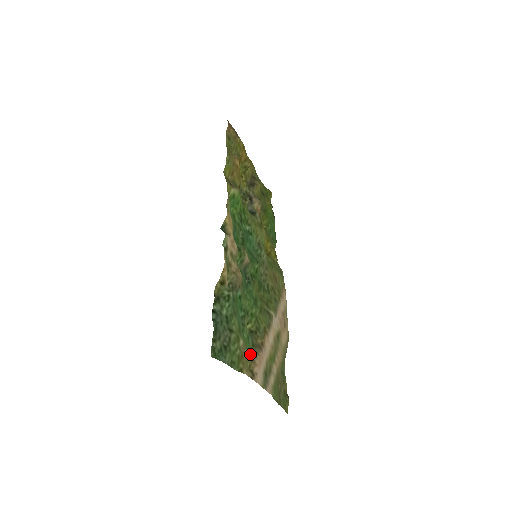
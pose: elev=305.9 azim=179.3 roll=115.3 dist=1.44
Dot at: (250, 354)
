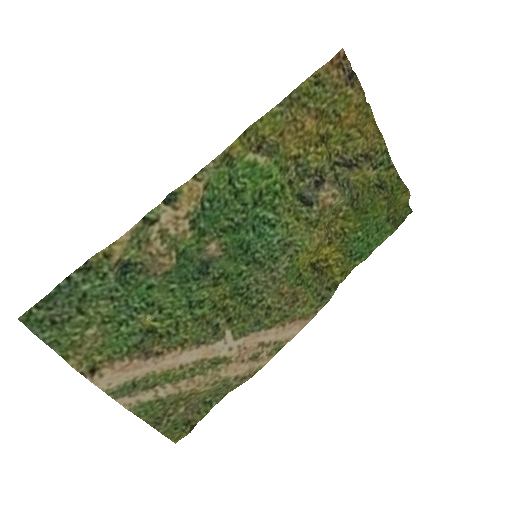
Dot at: (114, 351)
